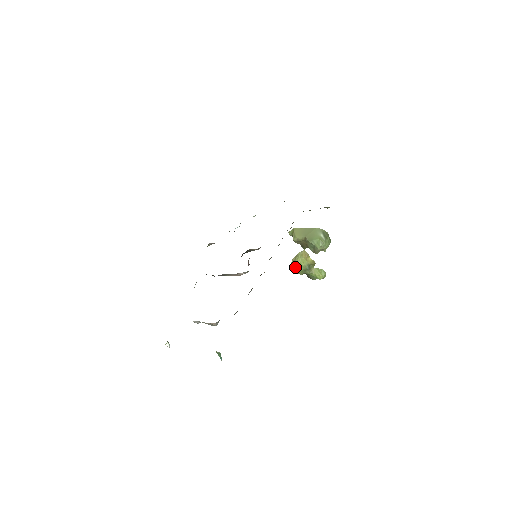
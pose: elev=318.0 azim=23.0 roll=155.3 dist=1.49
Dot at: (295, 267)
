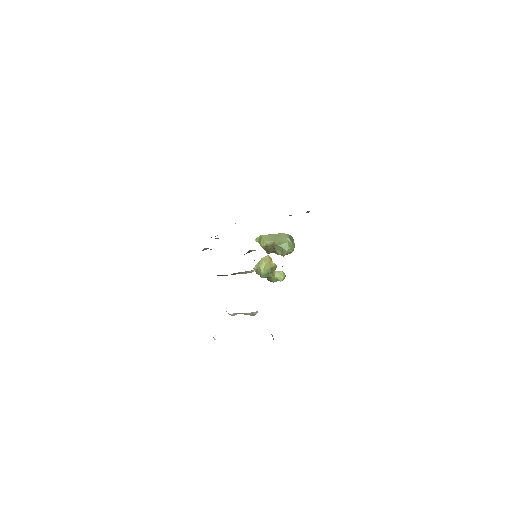
Dot at: (257, 272)
